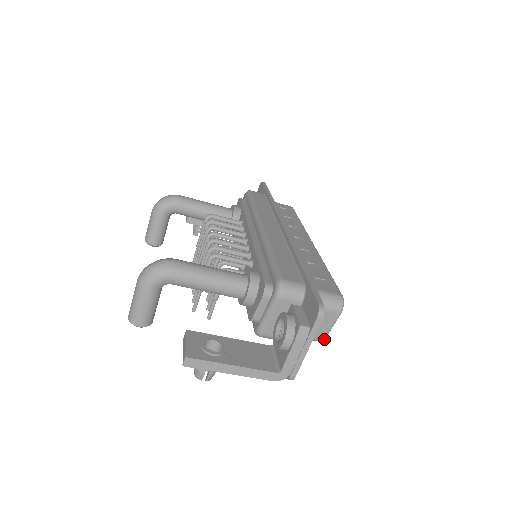
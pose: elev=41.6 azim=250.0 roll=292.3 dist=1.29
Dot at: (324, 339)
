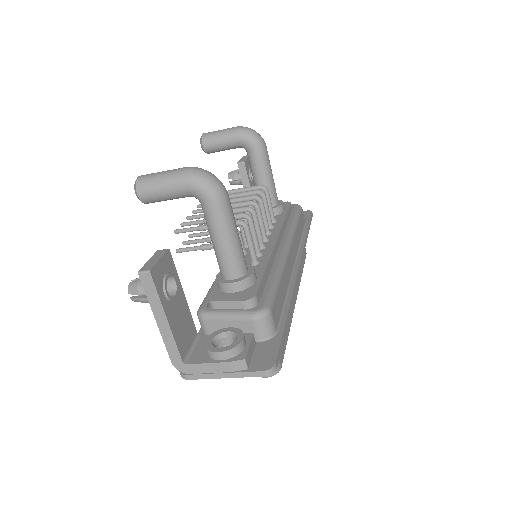
Dot at: occluded
